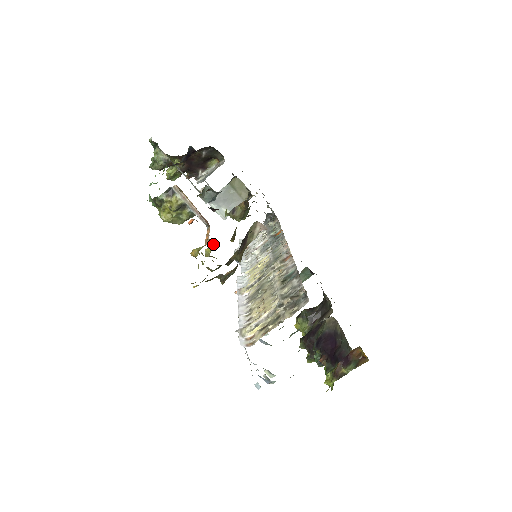
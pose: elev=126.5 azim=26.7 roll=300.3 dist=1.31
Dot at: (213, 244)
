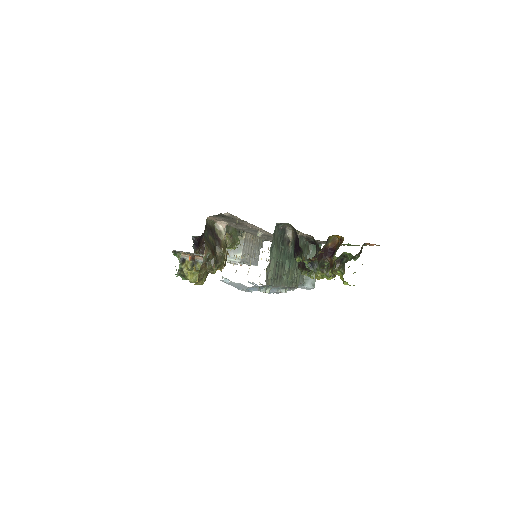
Dot at: occluded
